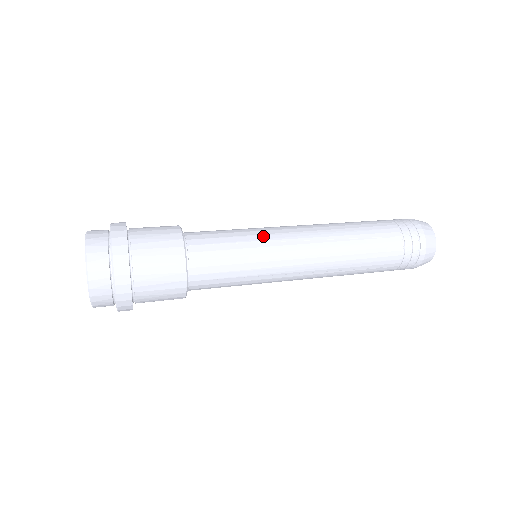
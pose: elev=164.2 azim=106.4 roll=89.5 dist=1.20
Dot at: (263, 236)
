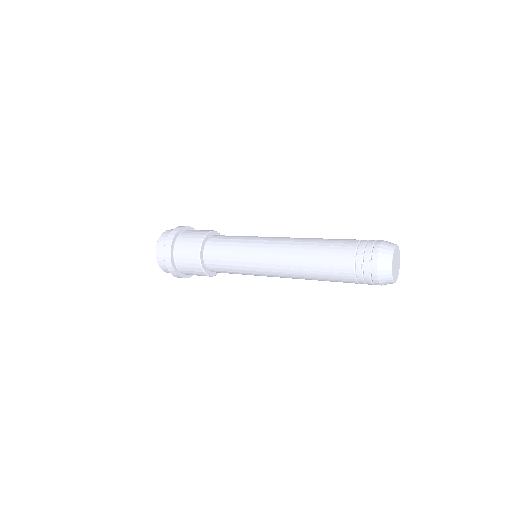
Dot at: (248, 258)
